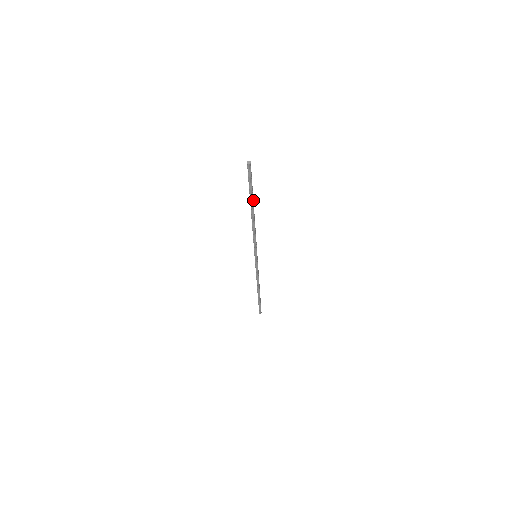
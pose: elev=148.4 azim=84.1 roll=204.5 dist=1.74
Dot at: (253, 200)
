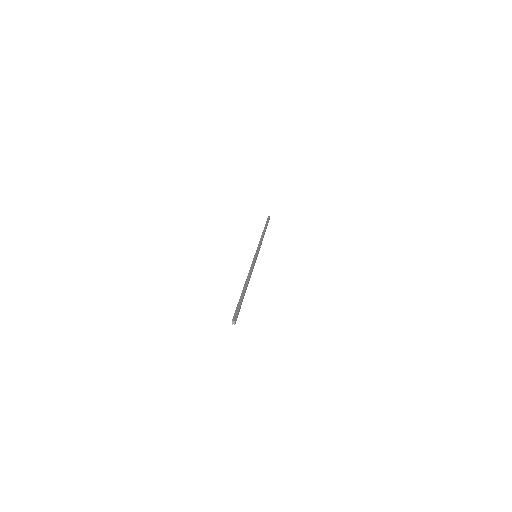
Dot at: (244, 293)
